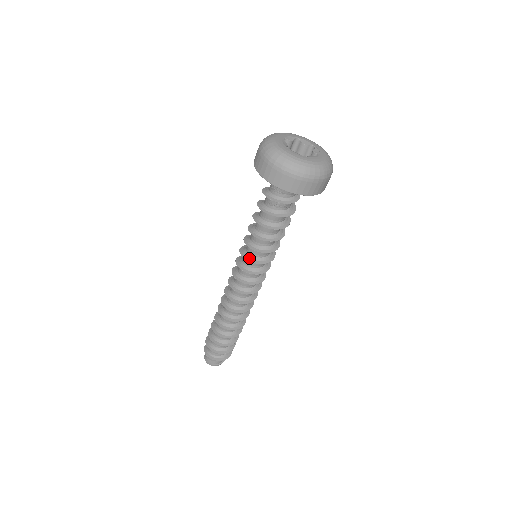
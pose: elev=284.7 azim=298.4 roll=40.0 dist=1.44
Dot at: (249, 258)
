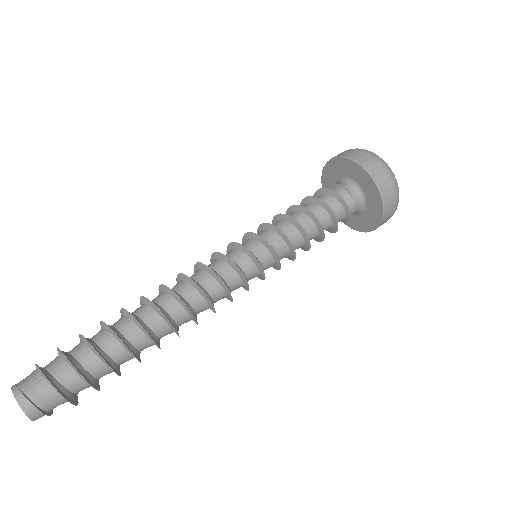
Dot at: (255, 235)
